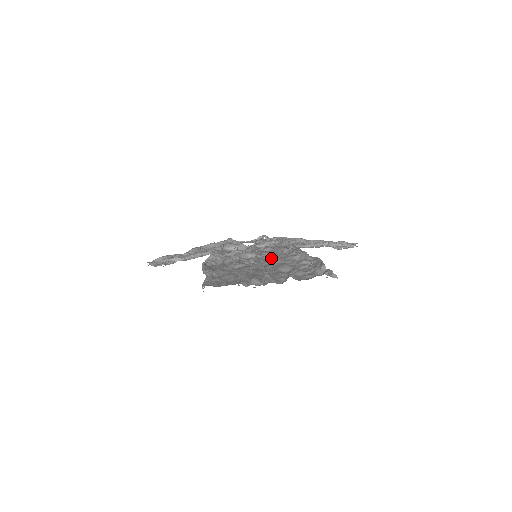
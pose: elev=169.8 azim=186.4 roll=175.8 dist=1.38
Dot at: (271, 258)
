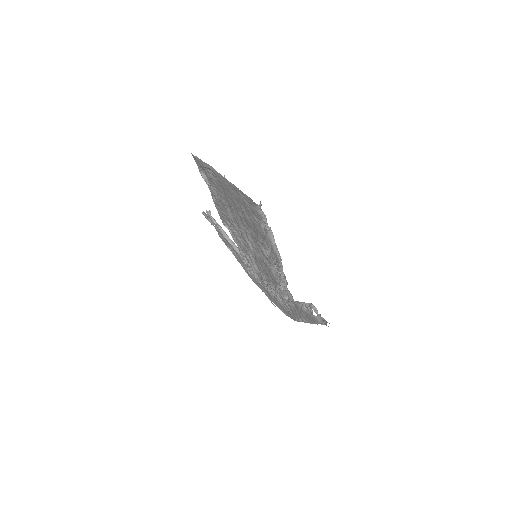
Dot at: occluded
